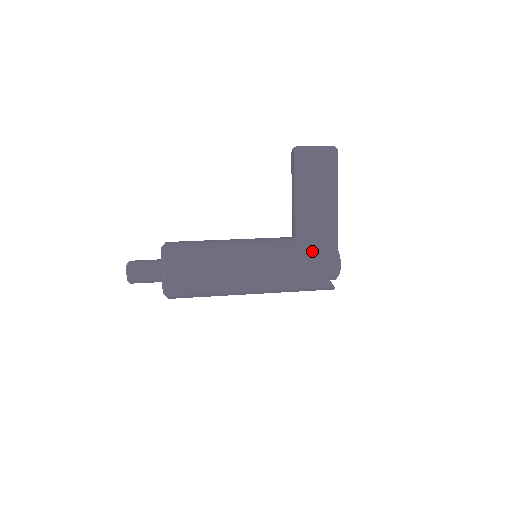
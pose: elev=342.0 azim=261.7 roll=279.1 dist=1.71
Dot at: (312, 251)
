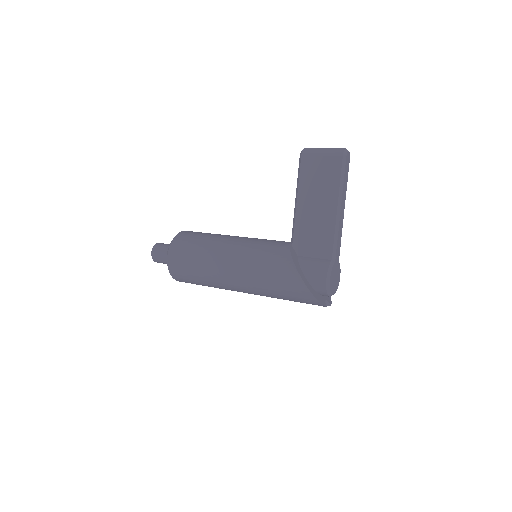
Dot at: (304, 258)
